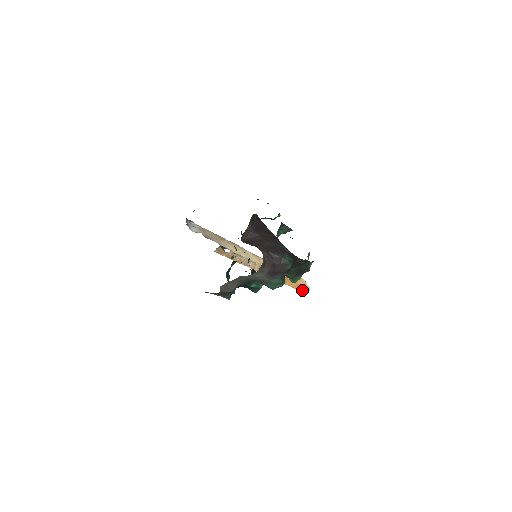
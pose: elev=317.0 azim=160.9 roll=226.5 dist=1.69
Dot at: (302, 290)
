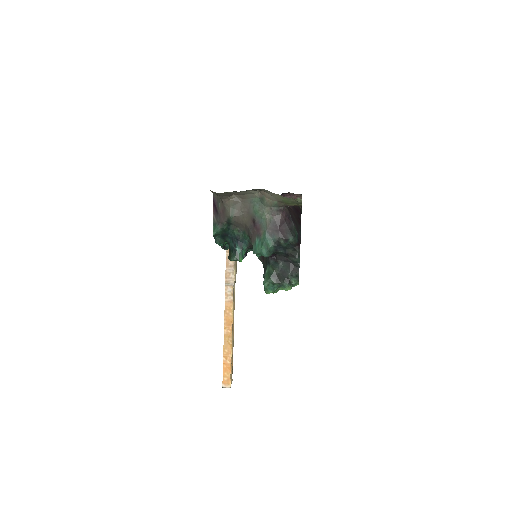
Dot at: (225, 378)
